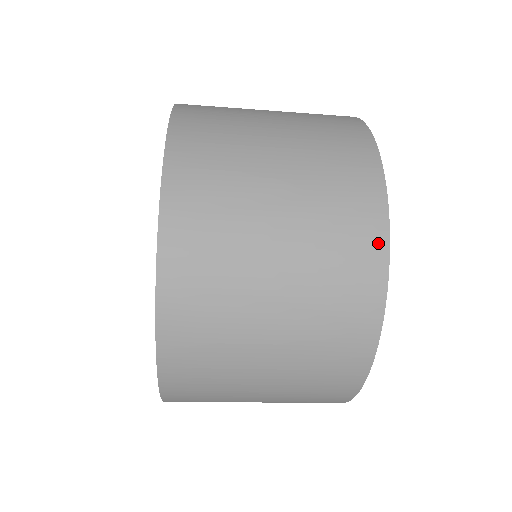
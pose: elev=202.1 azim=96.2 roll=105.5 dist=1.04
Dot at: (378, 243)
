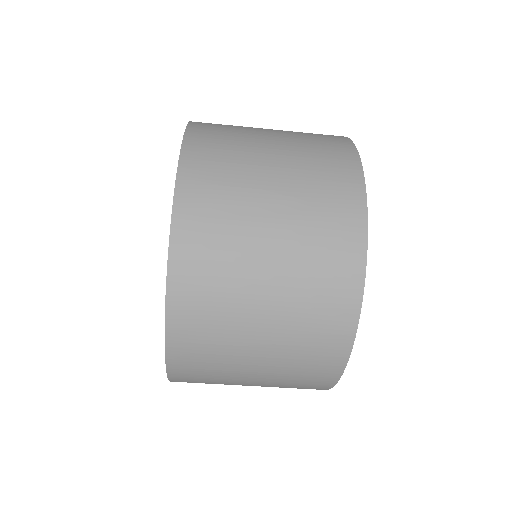
Dot at: (344, 141)
